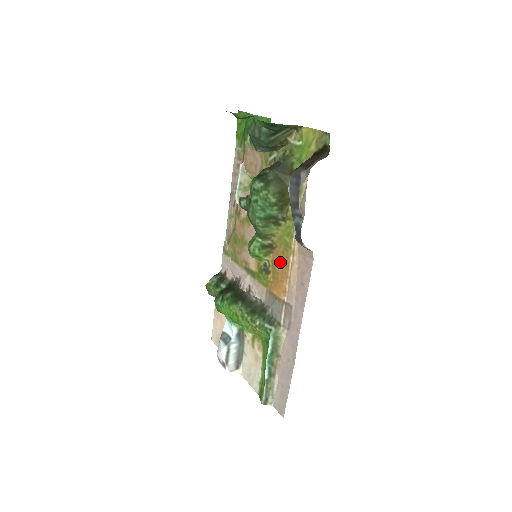
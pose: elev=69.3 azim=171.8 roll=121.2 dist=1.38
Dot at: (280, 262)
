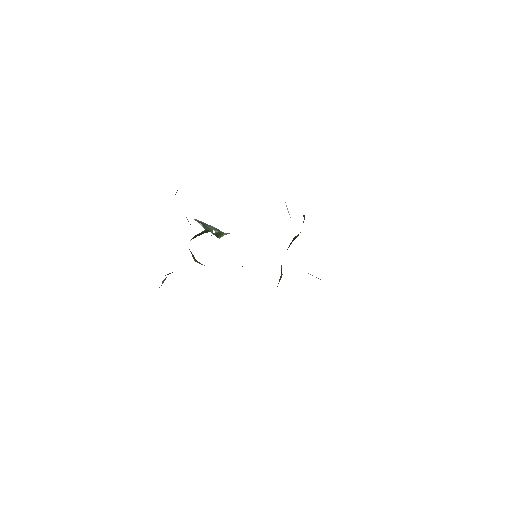
Dot at: occluded
